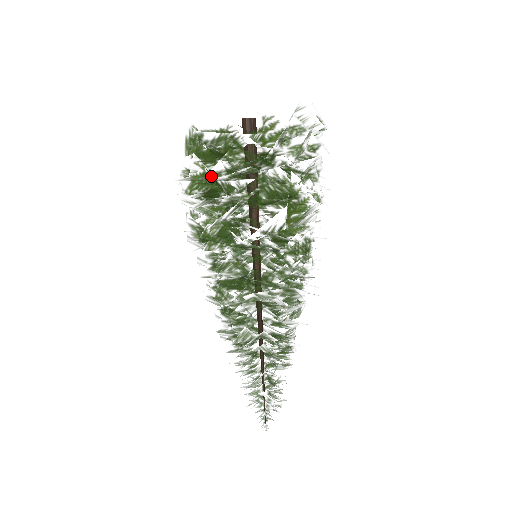
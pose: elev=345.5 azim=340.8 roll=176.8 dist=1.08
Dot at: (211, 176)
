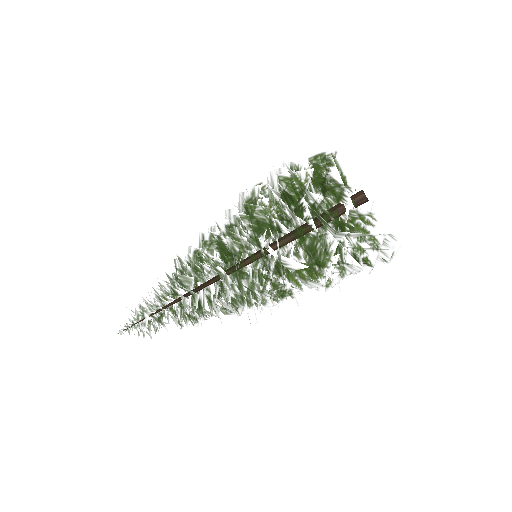
Dot at: (303, 193)
